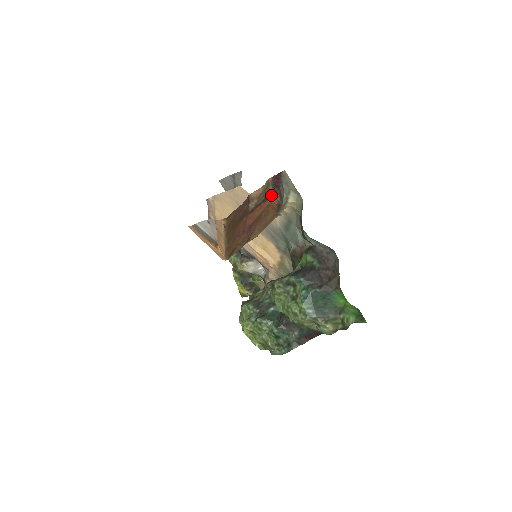
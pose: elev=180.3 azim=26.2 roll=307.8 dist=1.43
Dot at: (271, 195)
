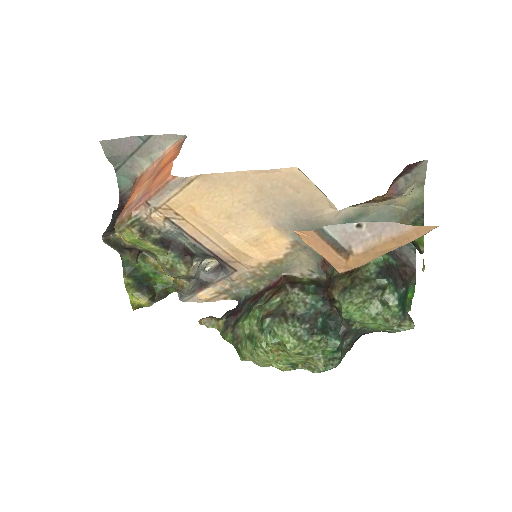
Dot at: (390, 186)
